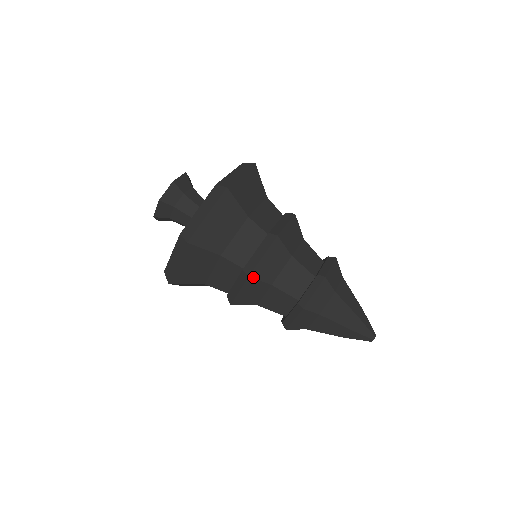
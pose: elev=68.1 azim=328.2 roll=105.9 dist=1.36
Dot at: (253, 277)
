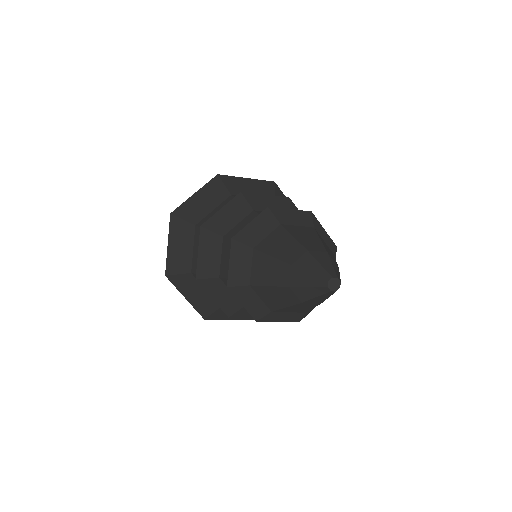
Dot at: (205, 227)
